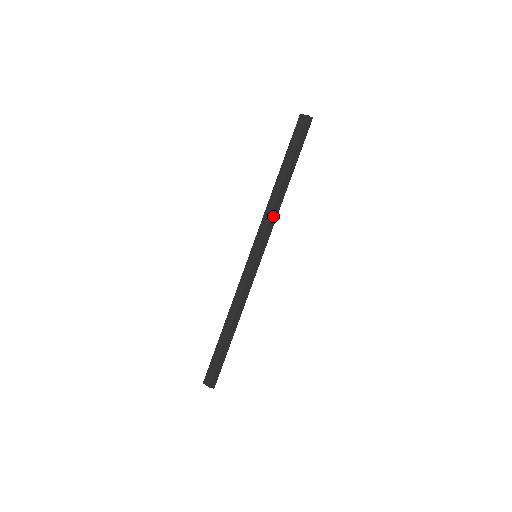
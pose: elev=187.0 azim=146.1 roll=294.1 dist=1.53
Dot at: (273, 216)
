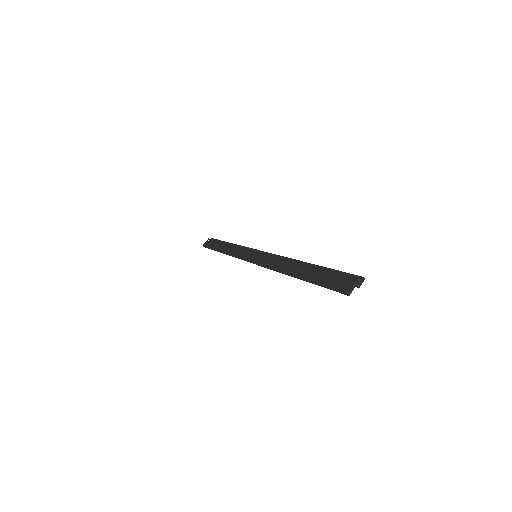
Dot at: (240, 248)
